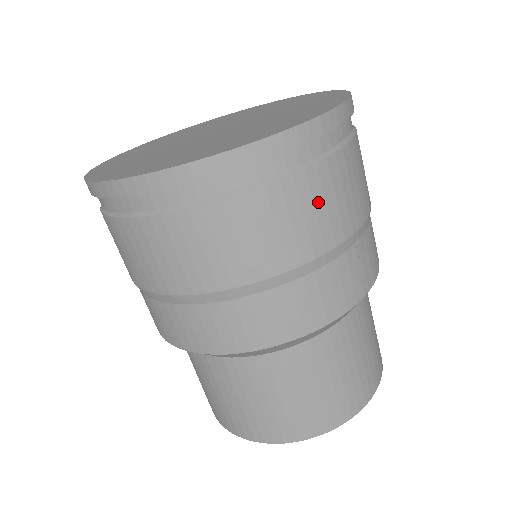
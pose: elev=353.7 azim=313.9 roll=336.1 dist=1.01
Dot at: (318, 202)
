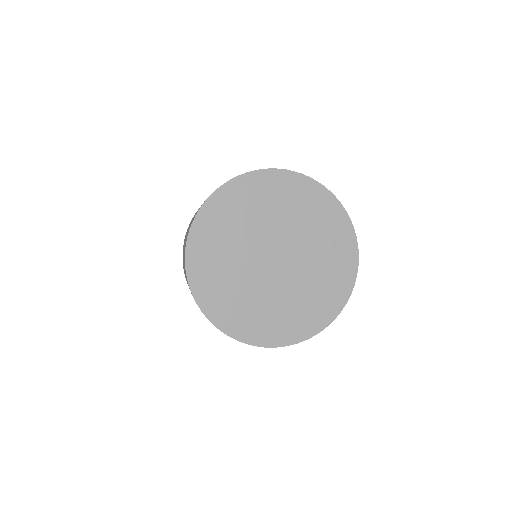
Dot at: occluded
